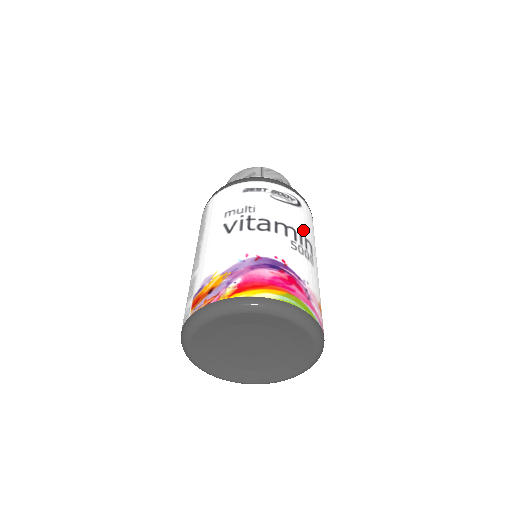
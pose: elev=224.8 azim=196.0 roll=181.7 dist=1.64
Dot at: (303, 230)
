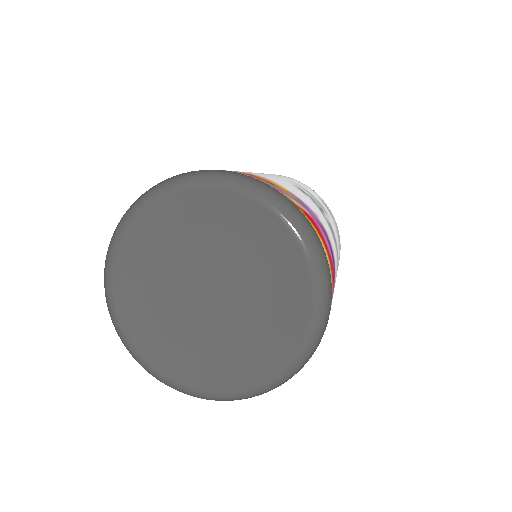
Dot at: occluded
